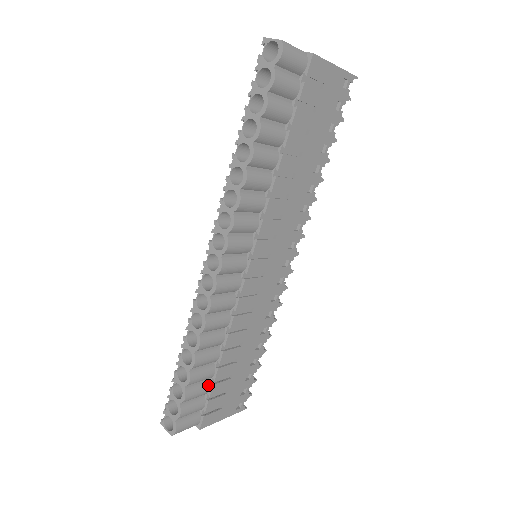
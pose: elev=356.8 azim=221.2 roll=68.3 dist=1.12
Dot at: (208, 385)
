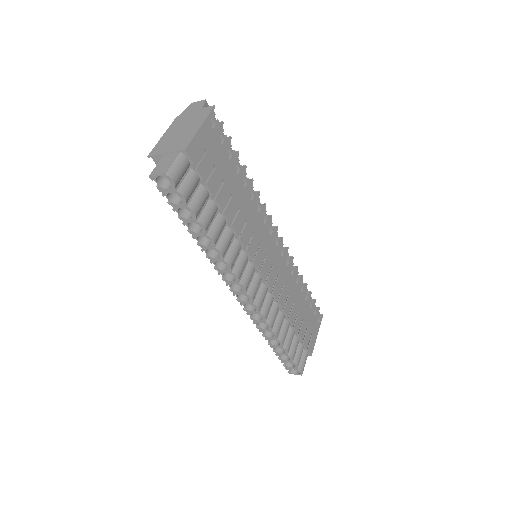
Dot at: (296, 338)
